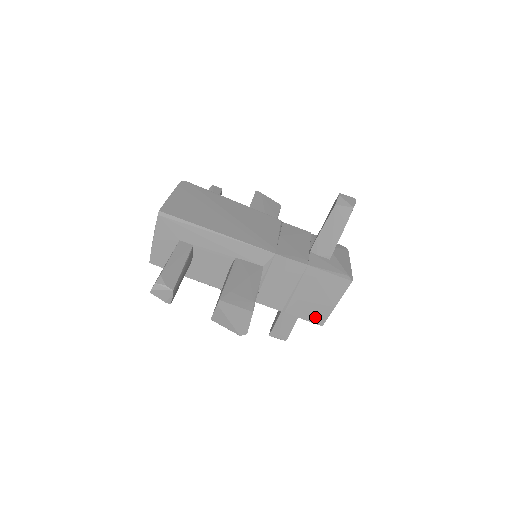
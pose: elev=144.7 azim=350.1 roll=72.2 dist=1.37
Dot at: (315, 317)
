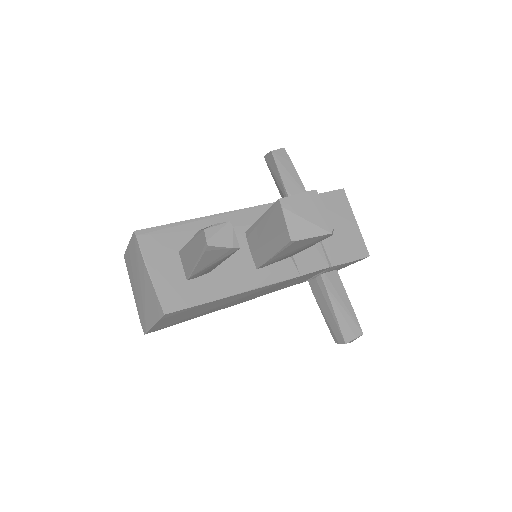
Dot at: (356, 250)
